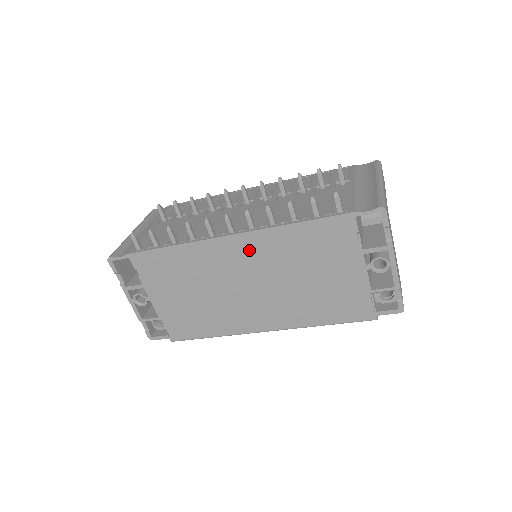
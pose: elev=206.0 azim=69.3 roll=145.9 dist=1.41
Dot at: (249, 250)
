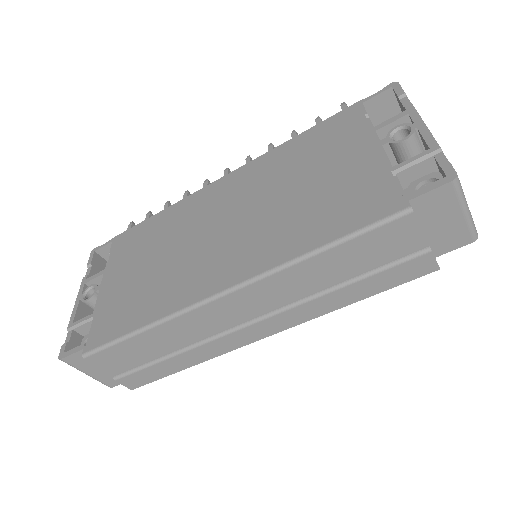
Dot at: (237, 184)
